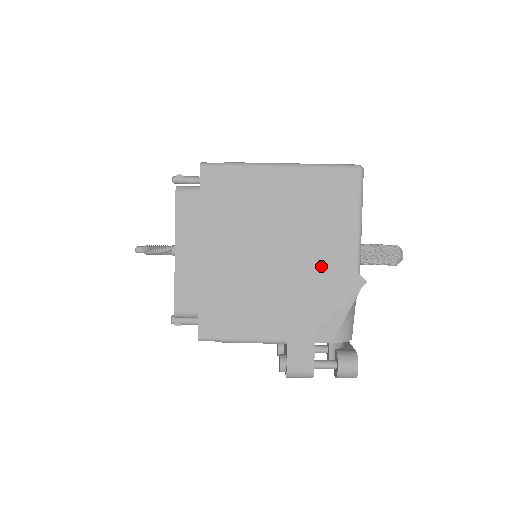
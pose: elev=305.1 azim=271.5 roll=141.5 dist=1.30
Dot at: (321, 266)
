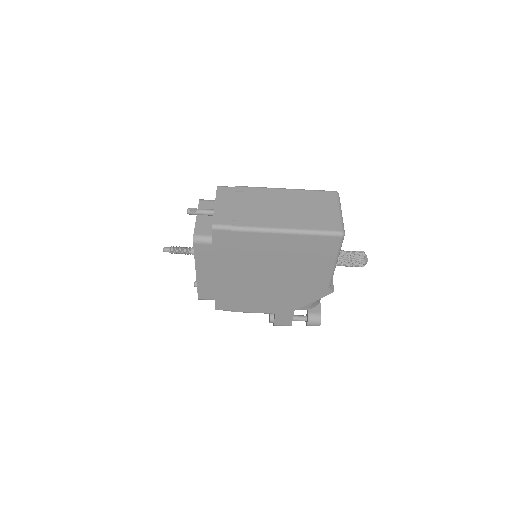
Dot at: (303, 284)
